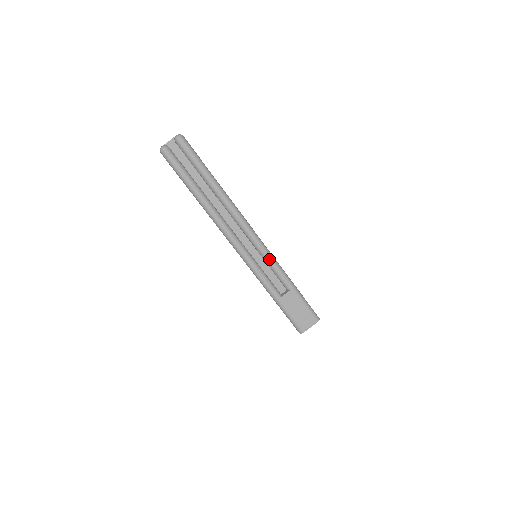
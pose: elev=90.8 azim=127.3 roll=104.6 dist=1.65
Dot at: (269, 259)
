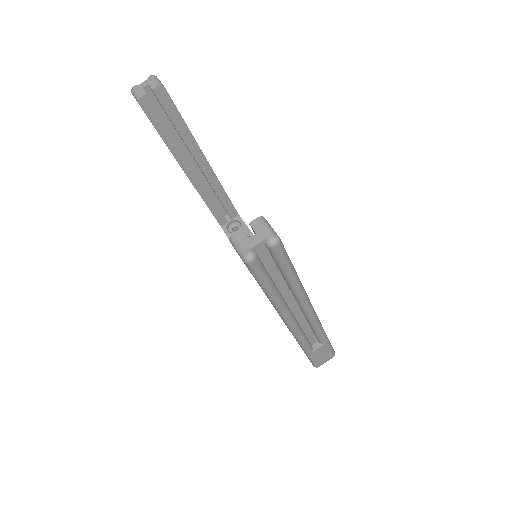
Dot at: (318, 329)
